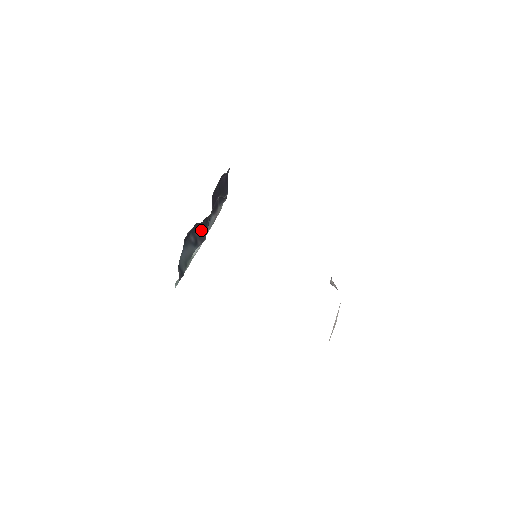
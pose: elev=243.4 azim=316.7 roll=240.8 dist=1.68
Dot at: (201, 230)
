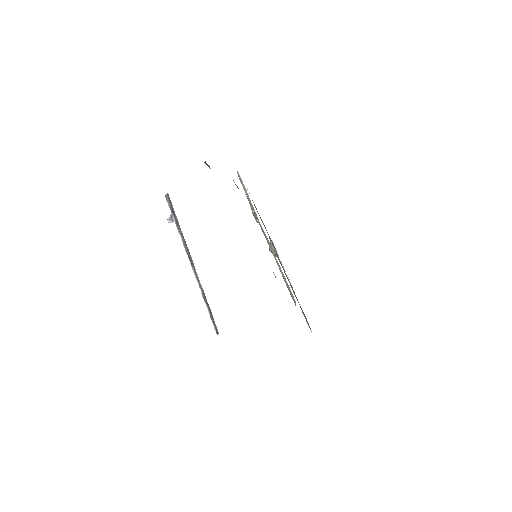
Dot at: occluded
